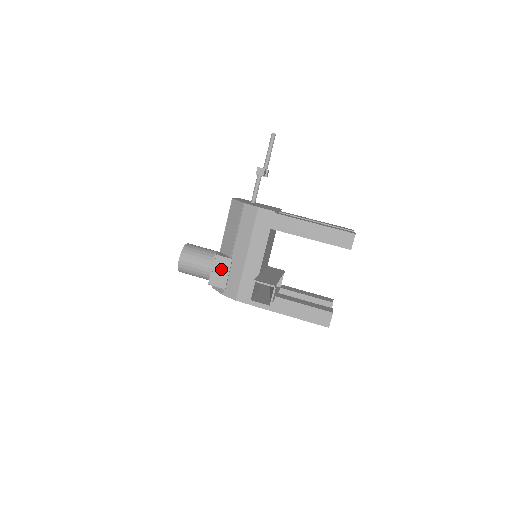
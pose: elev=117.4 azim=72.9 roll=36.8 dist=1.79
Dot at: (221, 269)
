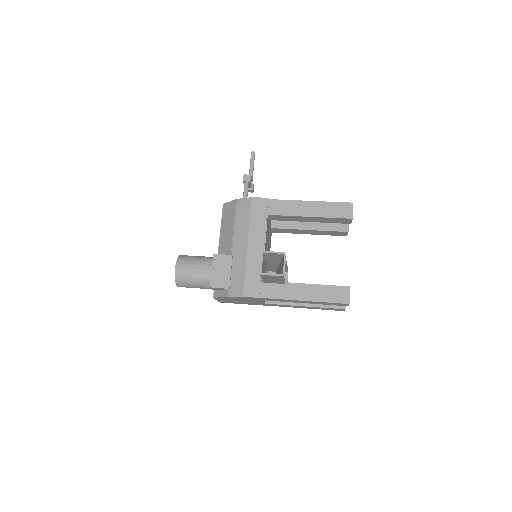
Dot at: (222, 268)
